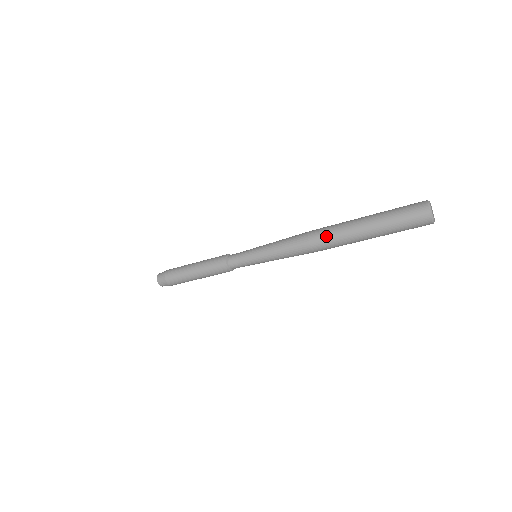
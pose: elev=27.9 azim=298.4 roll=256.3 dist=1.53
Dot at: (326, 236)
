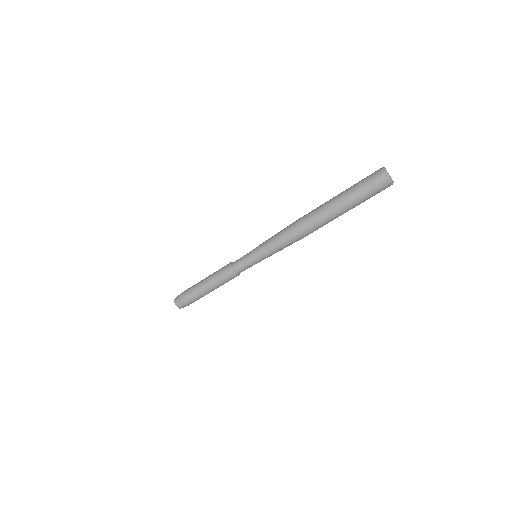
Dot at: (313, 224)
